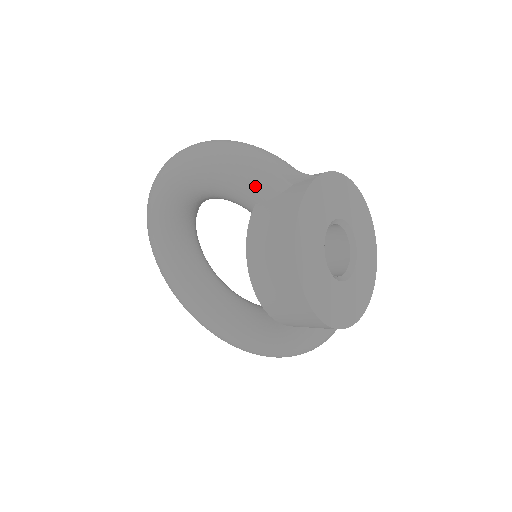
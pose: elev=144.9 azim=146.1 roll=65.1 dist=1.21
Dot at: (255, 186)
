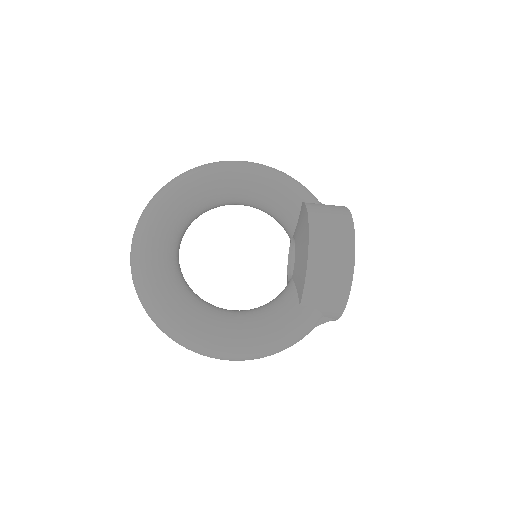
Dot at: (306, 193)
